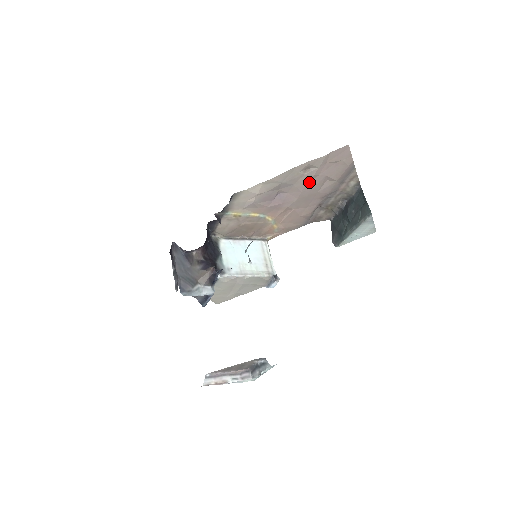
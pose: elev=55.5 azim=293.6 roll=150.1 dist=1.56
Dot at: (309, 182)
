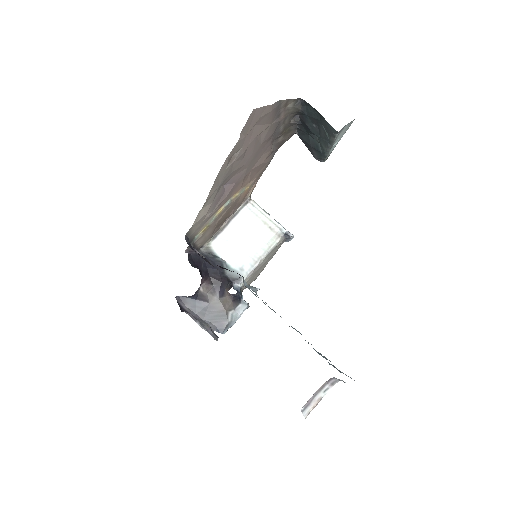
Dot at: (244, 156)
